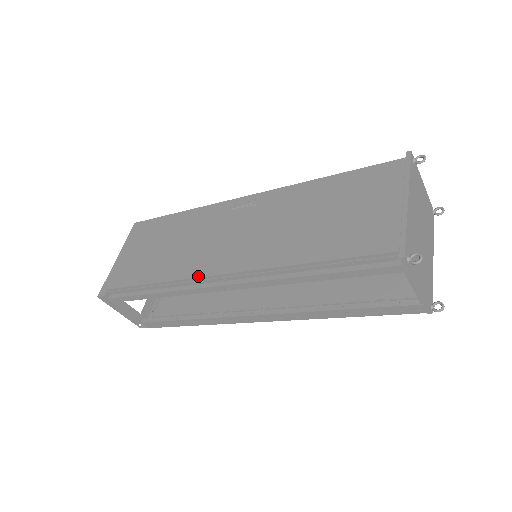
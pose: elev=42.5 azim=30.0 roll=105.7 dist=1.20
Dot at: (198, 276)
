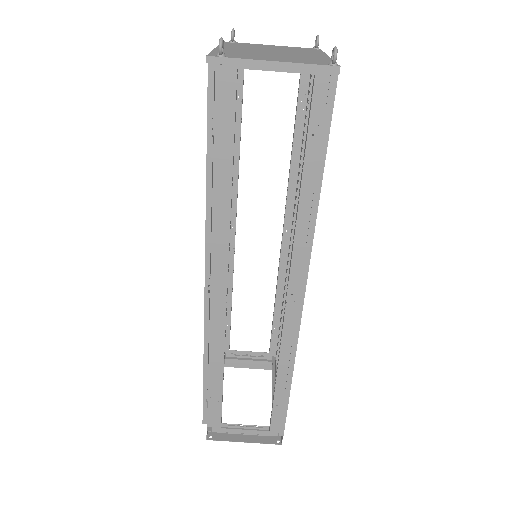
Dot at: (204, 312)
